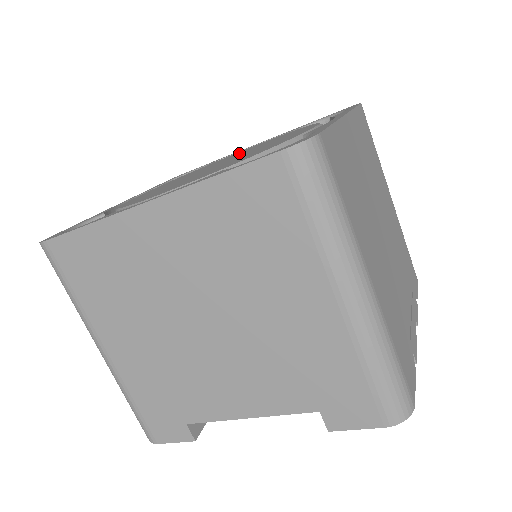
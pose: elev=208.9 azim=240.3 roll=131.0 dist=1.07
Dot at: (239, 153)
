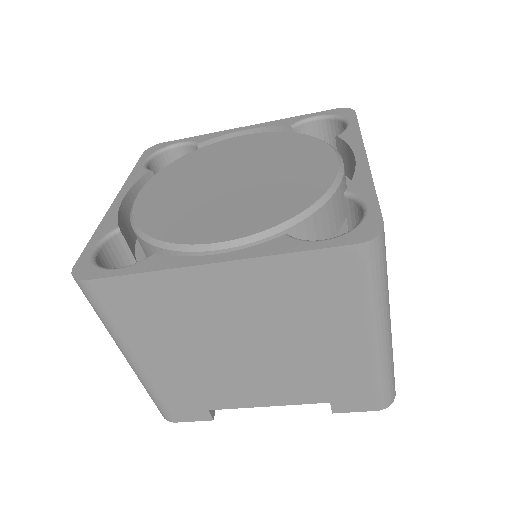
Dot at: (239, 152)
